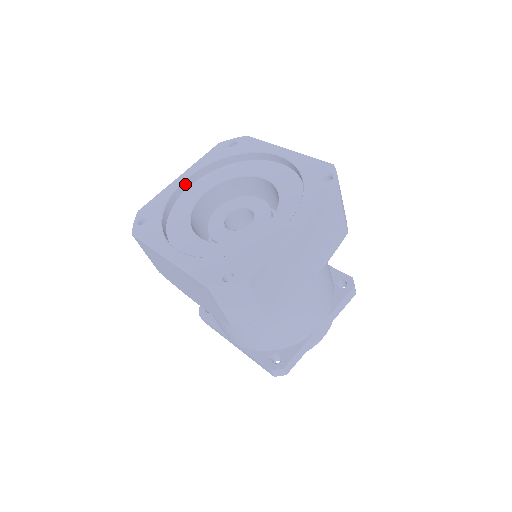
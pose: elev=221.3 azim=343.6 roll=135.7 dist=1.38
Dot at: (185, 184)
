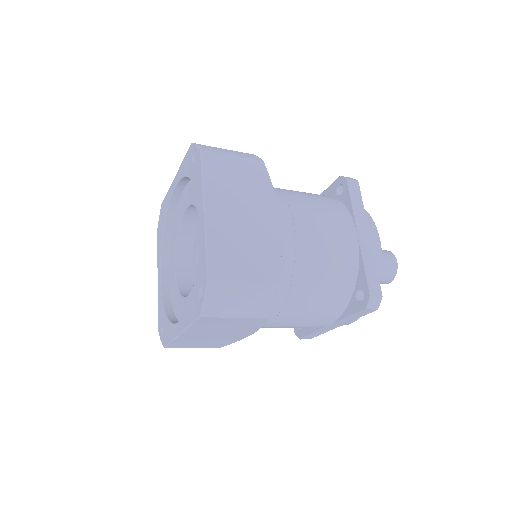
Dot at: (164, 279)
